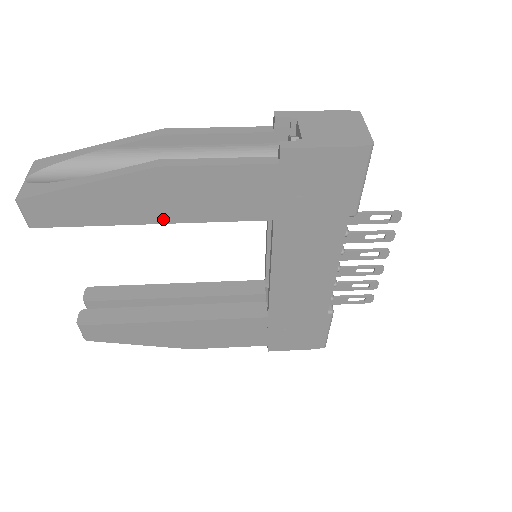
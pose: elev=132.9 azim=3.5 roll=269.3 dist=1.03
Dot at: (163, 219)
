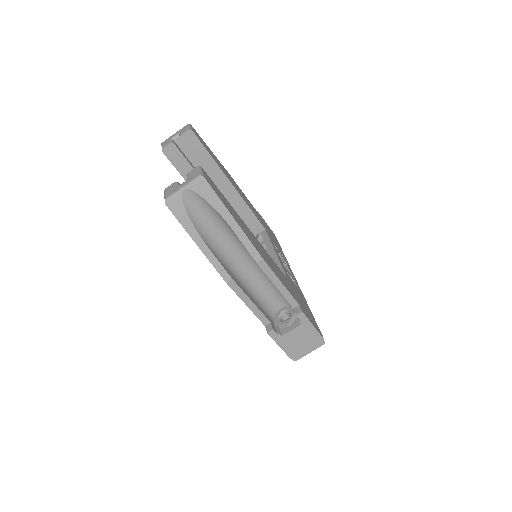
Dot at: occluded
